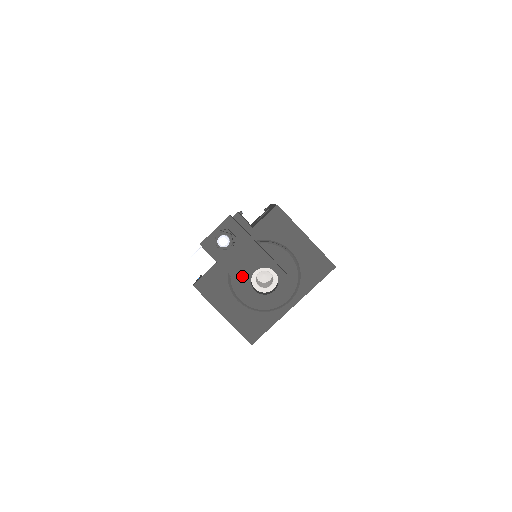
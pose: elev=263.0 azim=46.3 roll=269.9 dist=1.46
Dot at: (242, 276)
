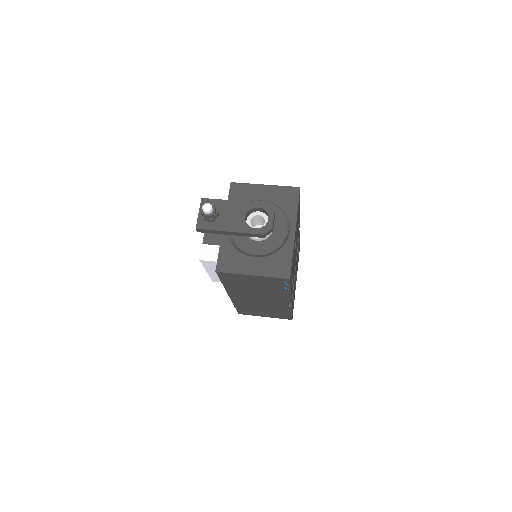
Dot at: (239, 226)
